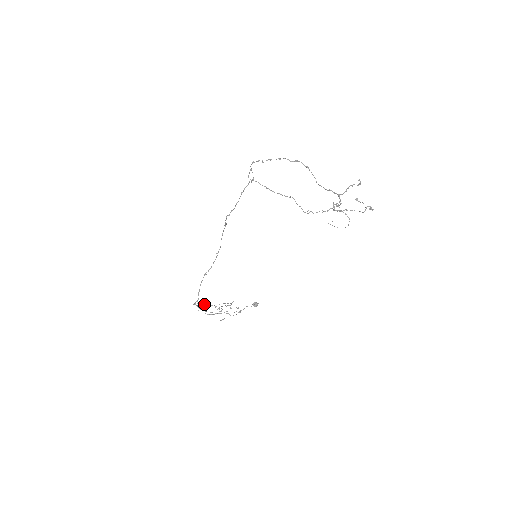
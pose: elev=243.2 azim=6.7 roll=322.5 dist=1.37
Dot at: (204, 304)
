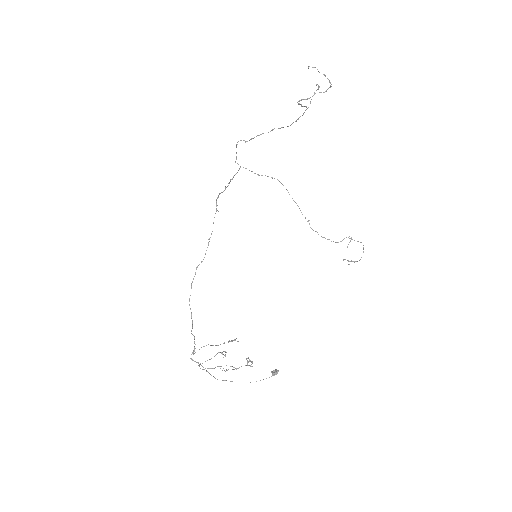
Dot at: (207, 371)
